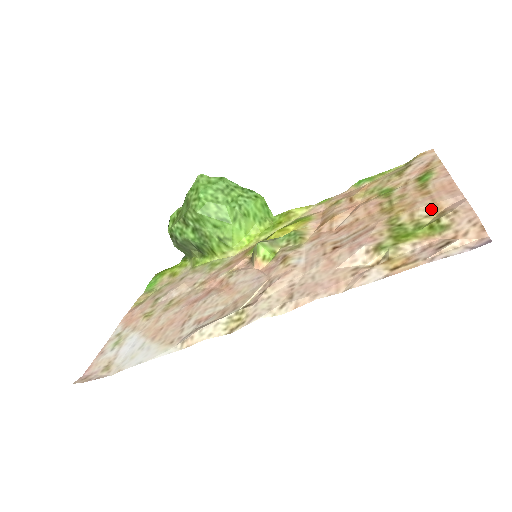
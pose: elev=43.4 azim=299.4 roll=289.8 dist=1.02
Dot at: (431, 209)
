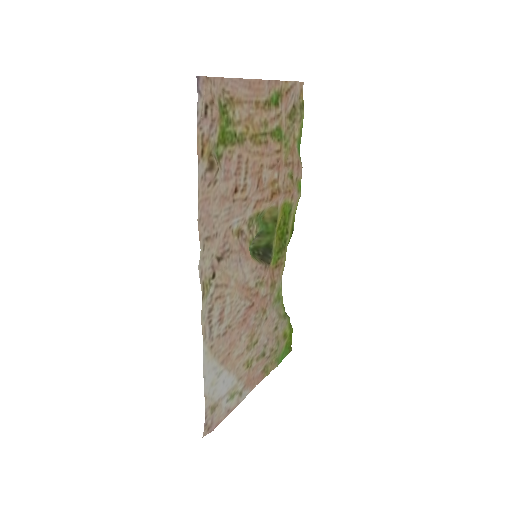
Dot at: (238, 107)
